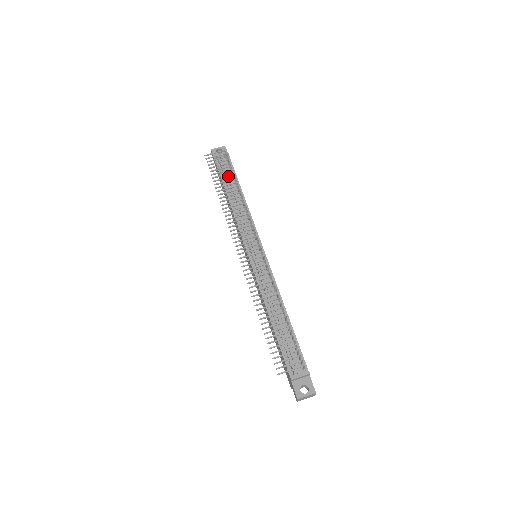
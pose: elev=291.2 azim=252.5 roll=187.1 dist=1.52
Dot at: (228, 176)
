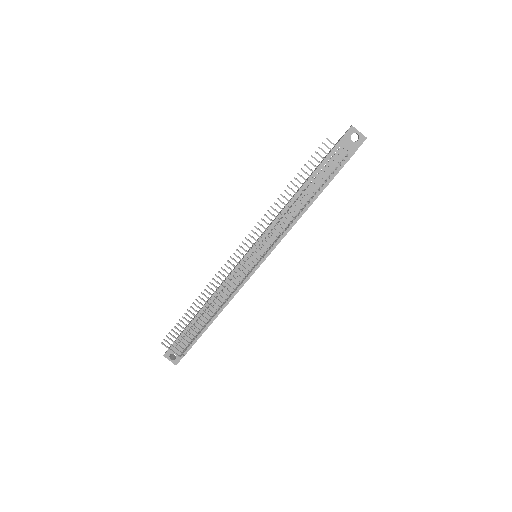
Dot at: (322, 176)
